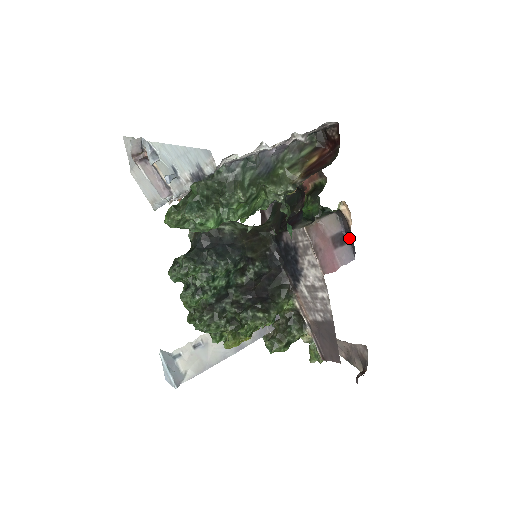
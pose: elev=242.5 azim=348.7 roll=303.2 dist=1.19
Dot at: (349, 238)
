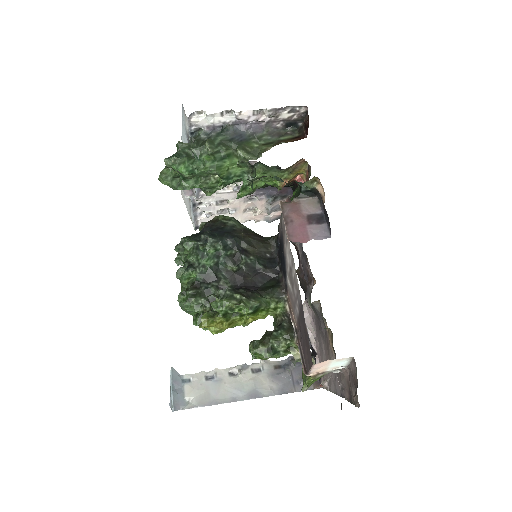
Dot at: (327, 218)
